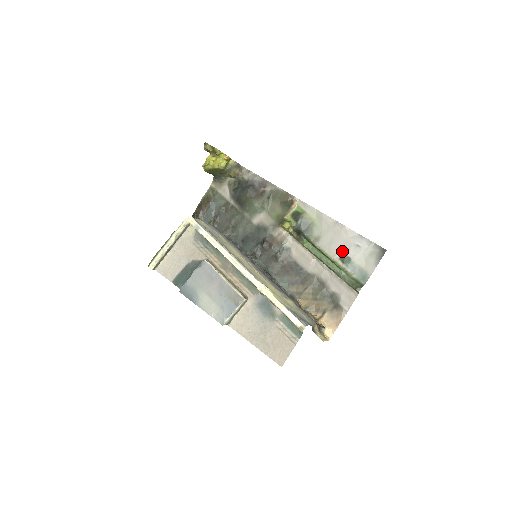
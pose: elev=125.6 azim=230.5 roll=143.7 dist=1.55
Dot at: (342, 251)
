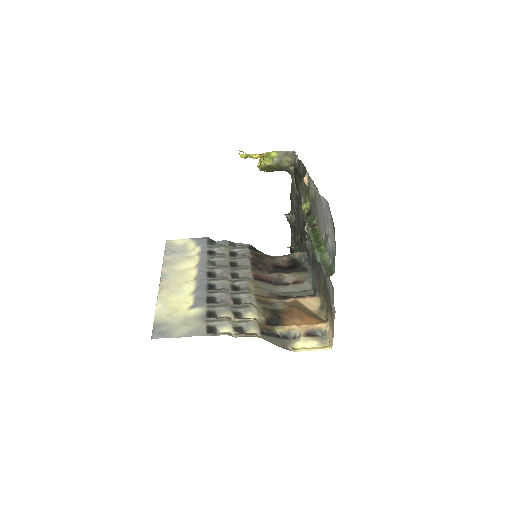
Dot at: (324, 229)
